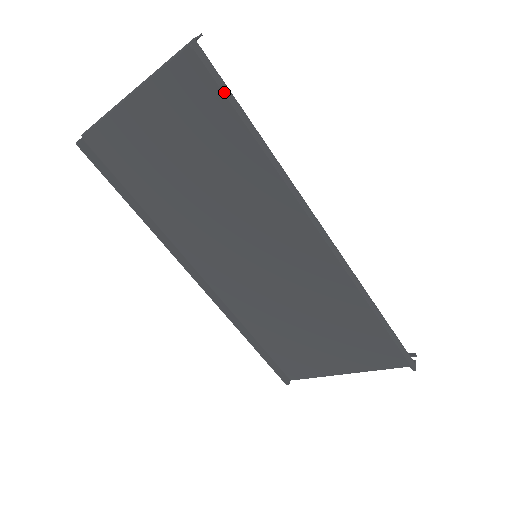
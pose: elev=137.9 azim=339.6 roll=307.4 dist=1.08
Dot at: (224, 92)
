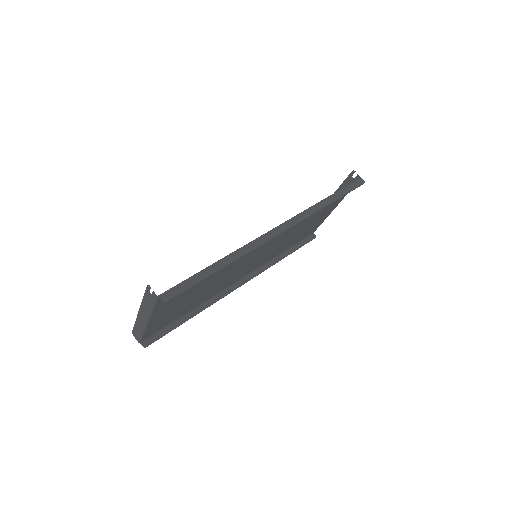
Dot at: (193, 285)
